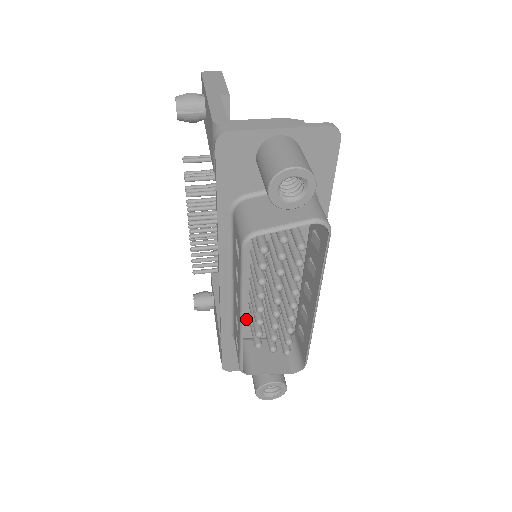
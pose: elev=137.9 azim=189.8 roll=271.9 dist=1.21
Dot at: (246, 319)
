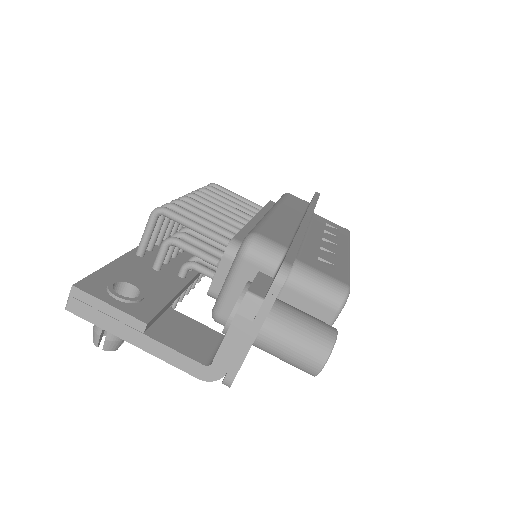
Dot at: occluded
